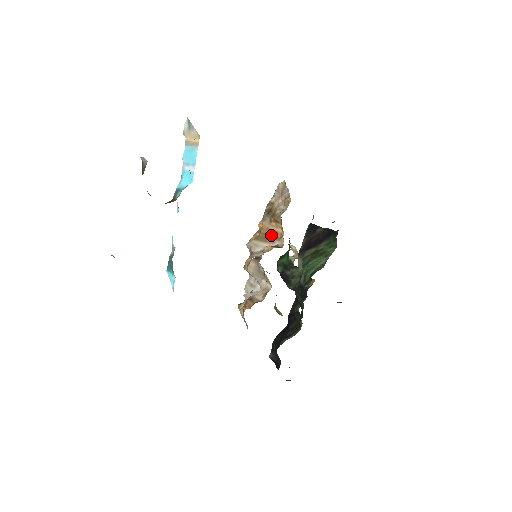
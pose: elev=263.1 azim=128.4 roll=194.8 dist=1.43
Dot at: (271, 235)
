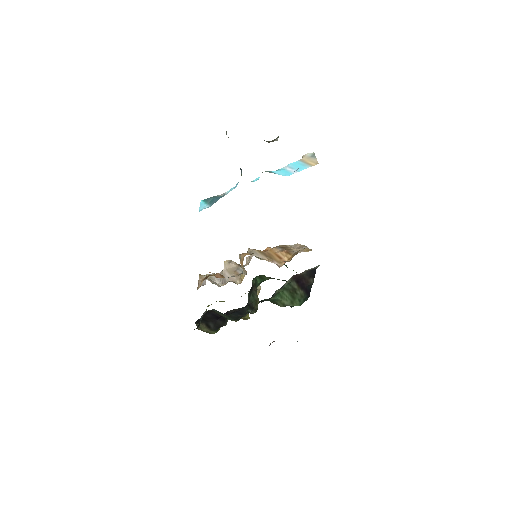
Dot at: (275, 257)
